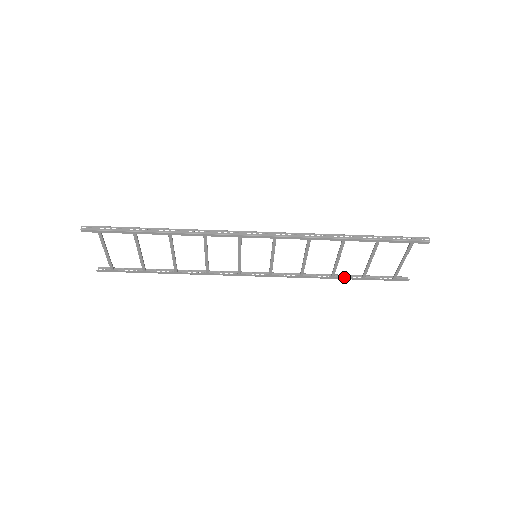
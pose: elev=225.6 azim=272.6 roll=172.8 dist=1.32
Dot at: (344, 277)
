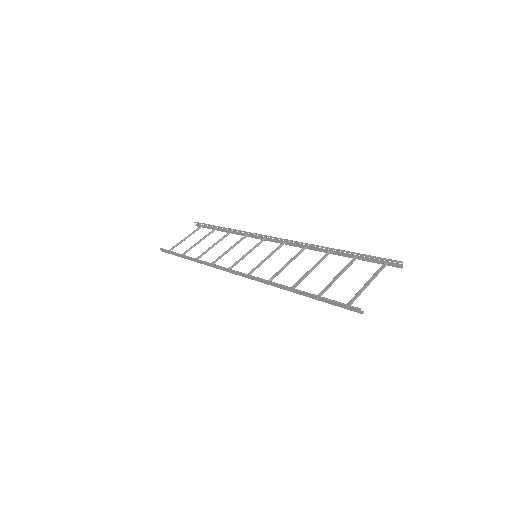
Dot at: (338, 255)
